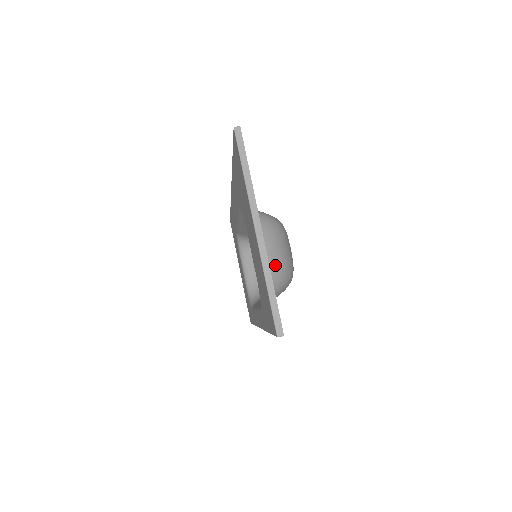
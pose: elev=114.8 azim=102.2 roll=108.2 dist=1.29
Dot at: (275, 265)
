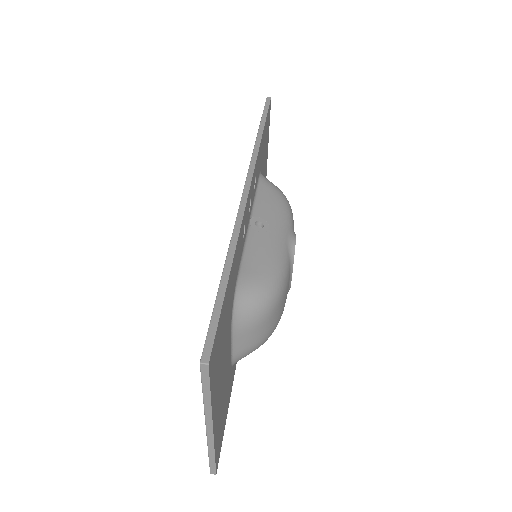
Dot at: (251, 348)
